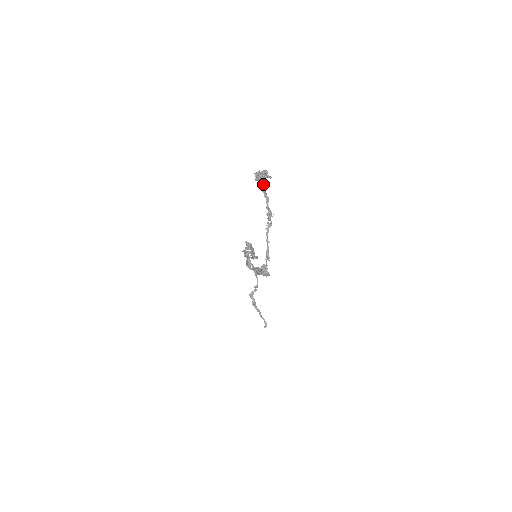
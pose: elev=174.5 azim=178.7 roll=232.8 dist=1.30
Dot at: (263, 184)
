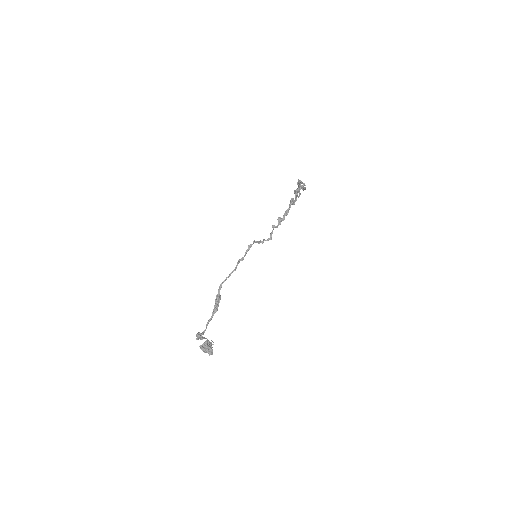
Dot at: occluded
